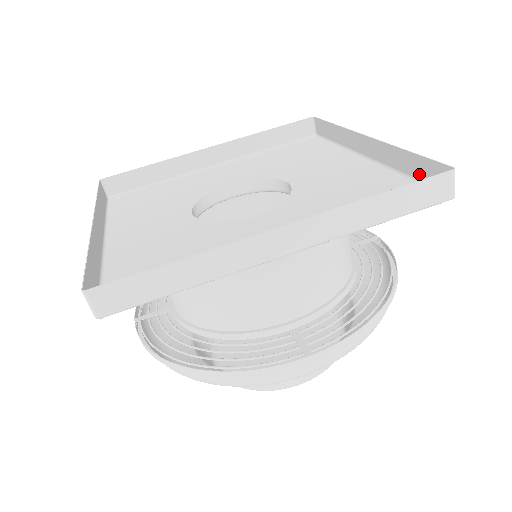
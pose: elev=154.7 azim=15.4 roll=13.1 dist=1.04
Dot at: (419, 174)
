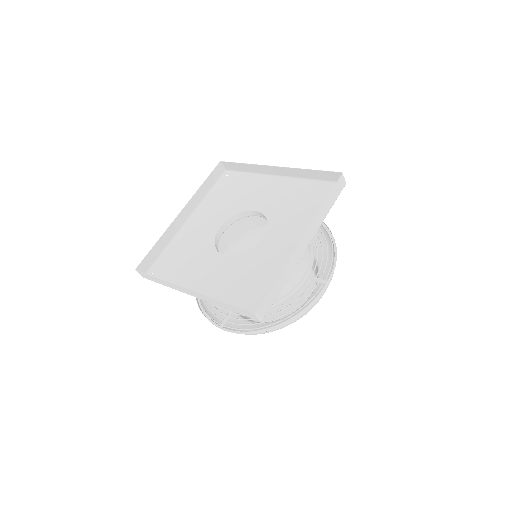
Dot at: (321, 178)
